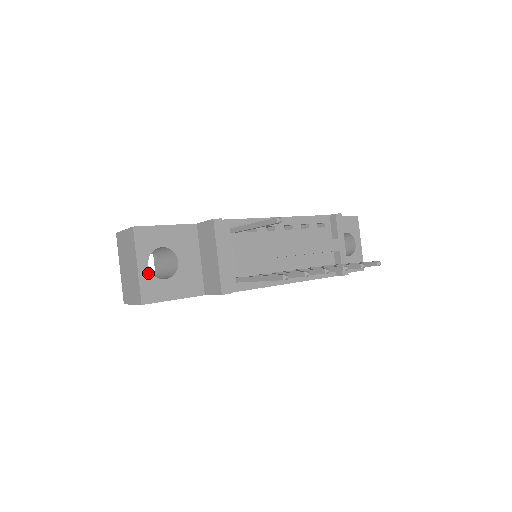
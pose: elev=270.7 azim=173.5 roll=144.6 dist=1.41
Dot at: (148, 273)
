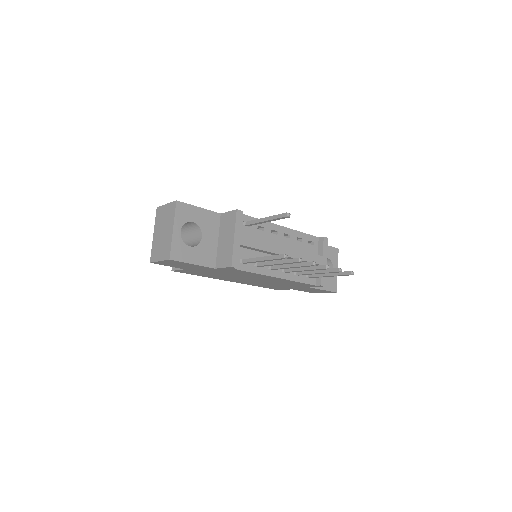
Dot at: (179, 238)
